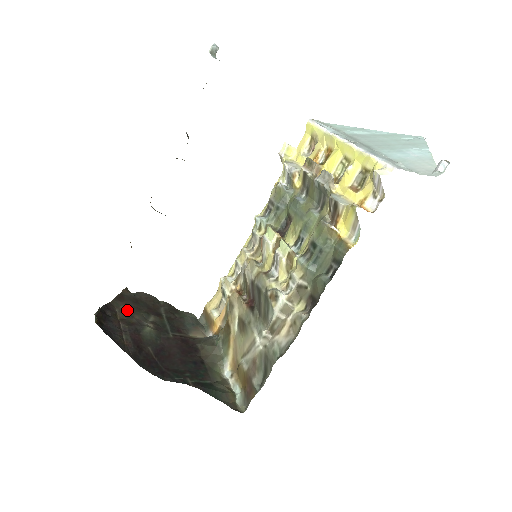
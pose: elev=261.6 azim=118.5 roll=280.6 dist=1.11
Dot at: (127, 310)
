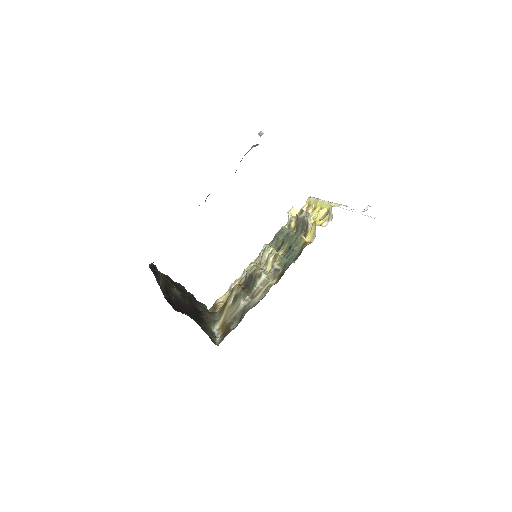
Dot at: (167, 279)
